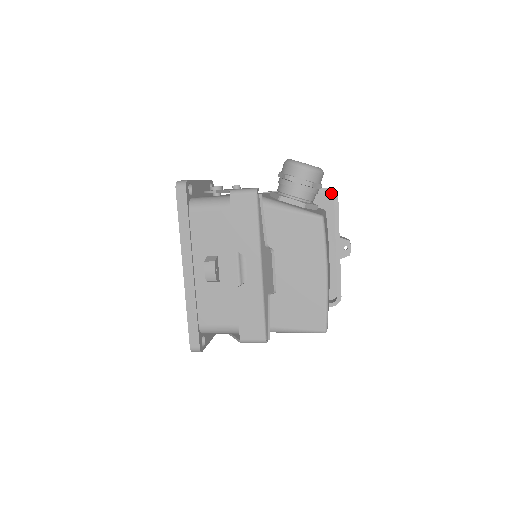
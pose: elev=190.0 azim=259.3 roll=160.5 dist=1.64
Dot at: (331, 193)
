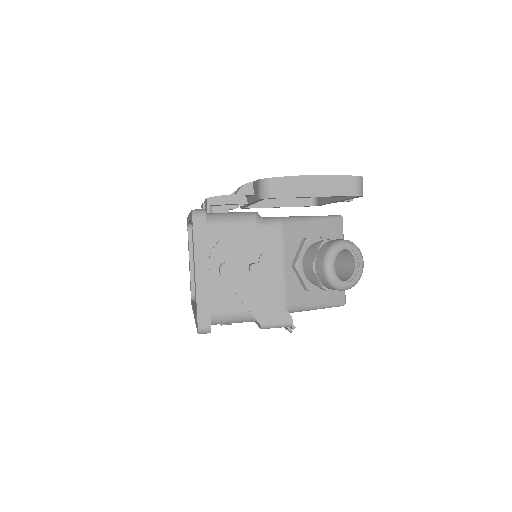
Dot at: occluded
